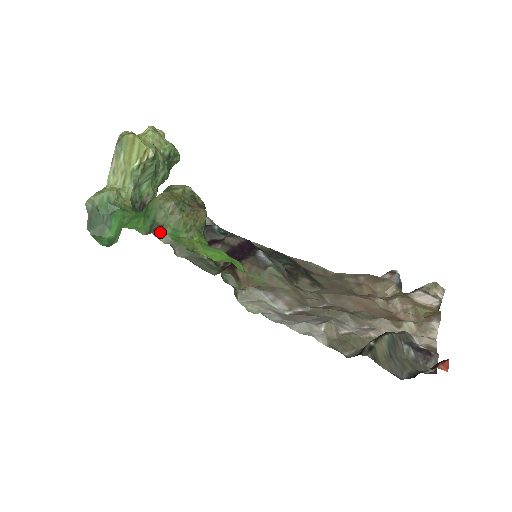
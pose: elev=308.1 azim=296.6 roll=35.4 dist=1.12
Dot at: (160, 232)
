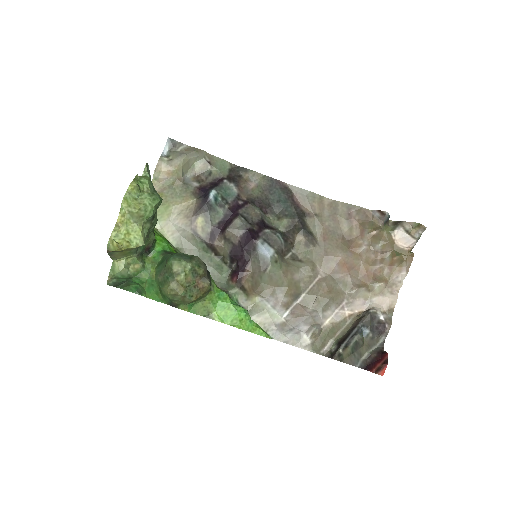
Dot at: (164, 226)
